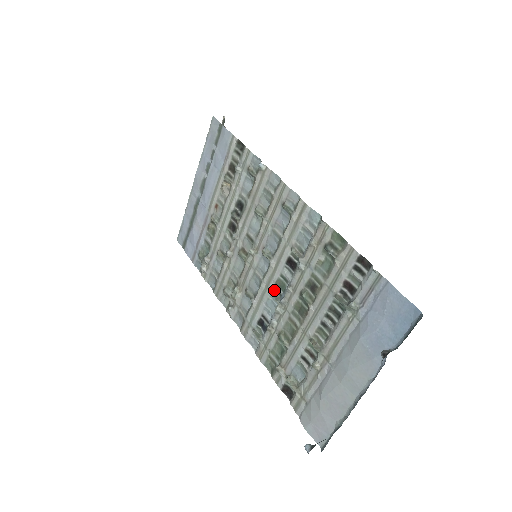
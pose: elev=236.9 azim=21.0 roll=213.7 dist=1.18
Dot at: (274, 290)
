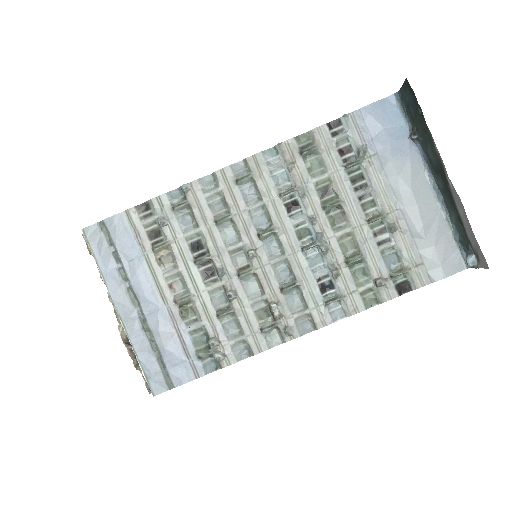
Dot at: (302, 246)
